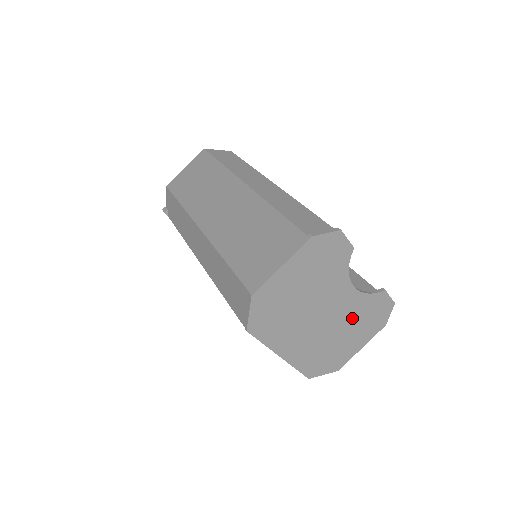
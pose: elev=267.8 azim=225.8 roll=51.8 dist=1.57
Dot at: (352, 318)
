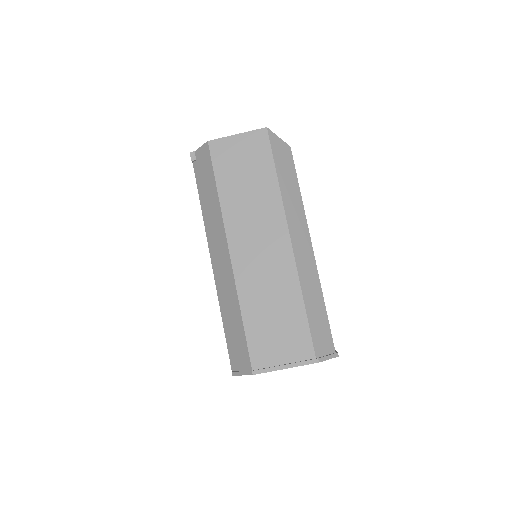
Dot at: occluded
